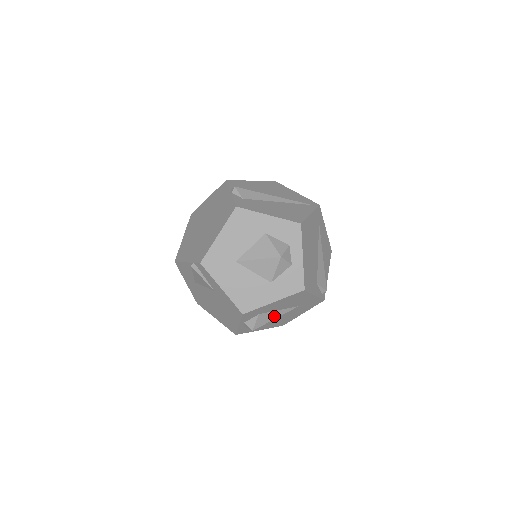
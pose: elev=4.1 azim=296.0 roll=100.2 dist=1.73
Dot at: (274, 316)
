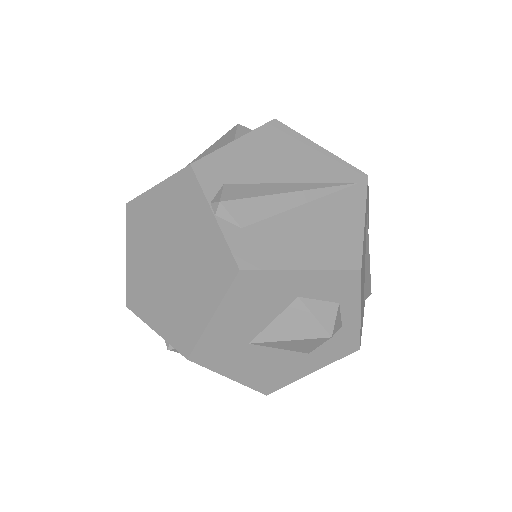
Dot at: occluded
